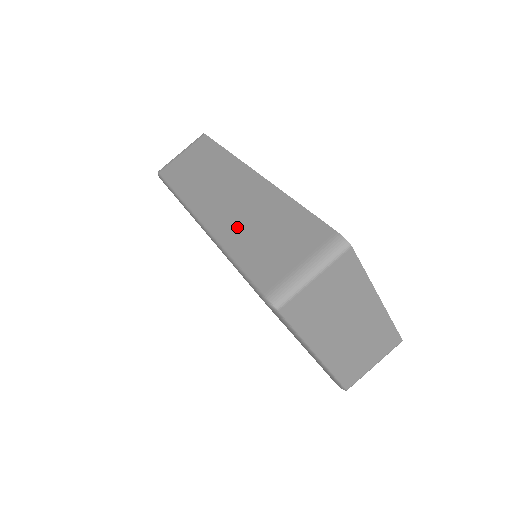
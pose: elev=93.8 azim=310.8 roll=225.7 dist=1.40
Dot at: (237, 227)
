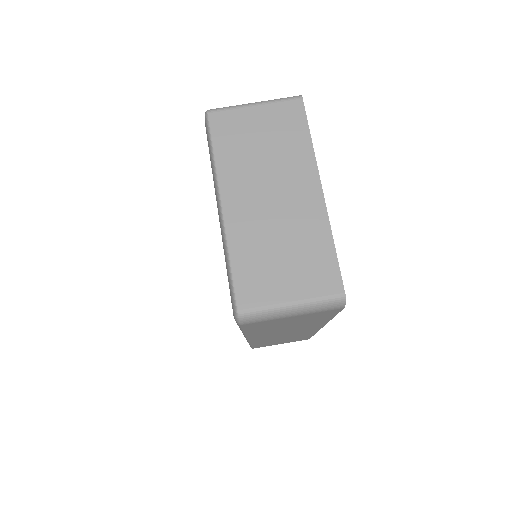
Dot at: occluded
